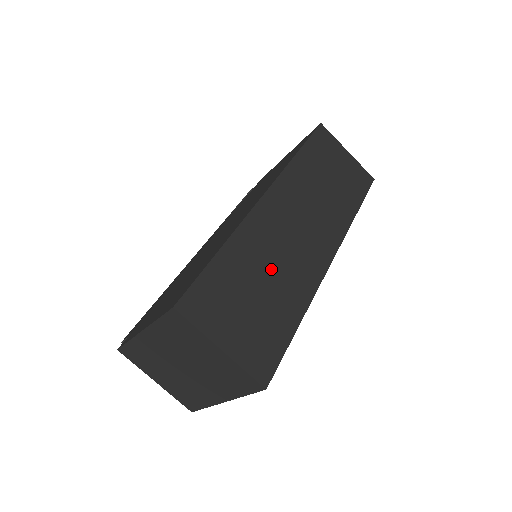
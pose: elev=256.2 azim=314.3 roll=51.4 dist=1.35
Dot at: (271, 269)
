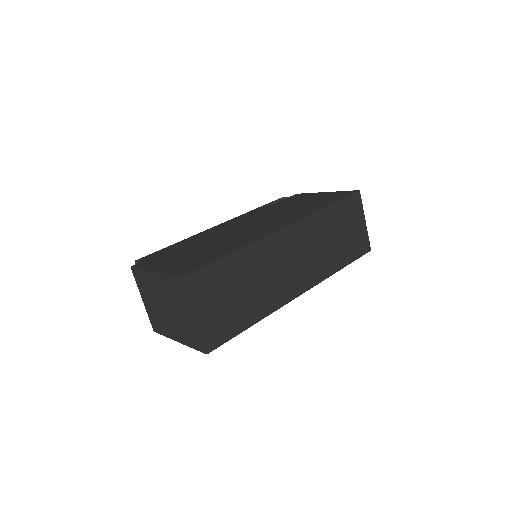
Dot at: (256, 281)
